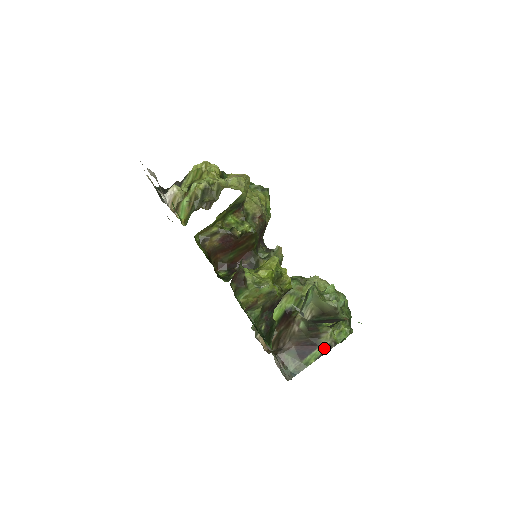
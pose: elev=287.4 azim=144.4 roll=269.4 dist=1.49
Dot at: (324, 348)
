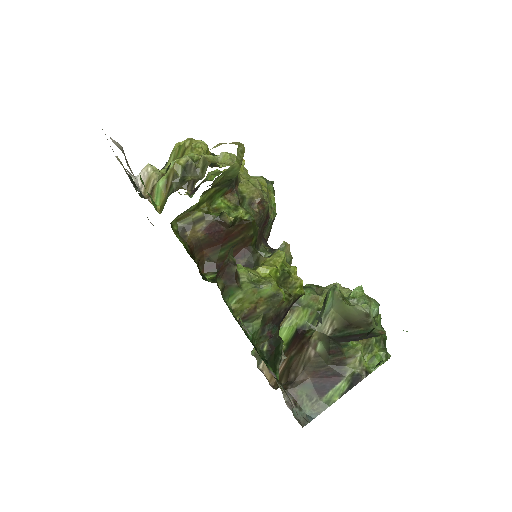
Dot at: (351, 379)
